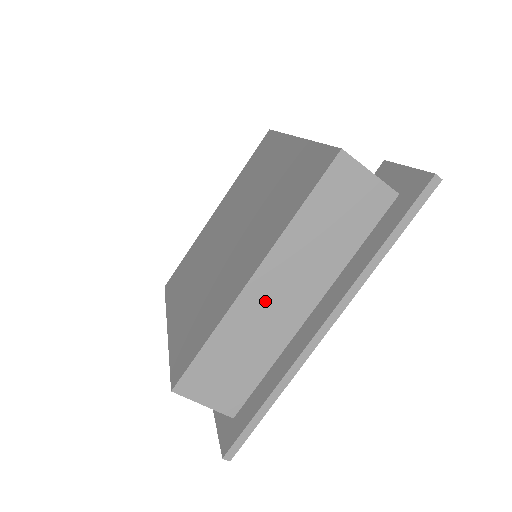
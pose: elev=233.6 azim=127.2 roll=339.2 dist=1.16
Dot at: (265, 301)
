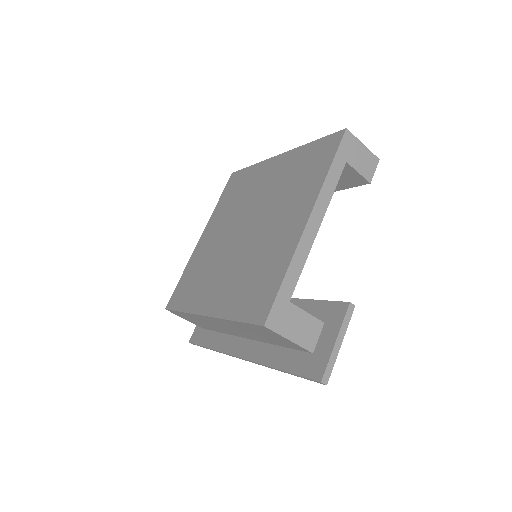
Dot at: (215, 323)
